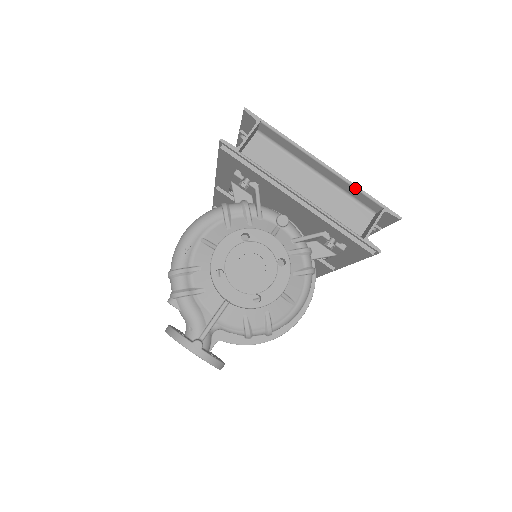
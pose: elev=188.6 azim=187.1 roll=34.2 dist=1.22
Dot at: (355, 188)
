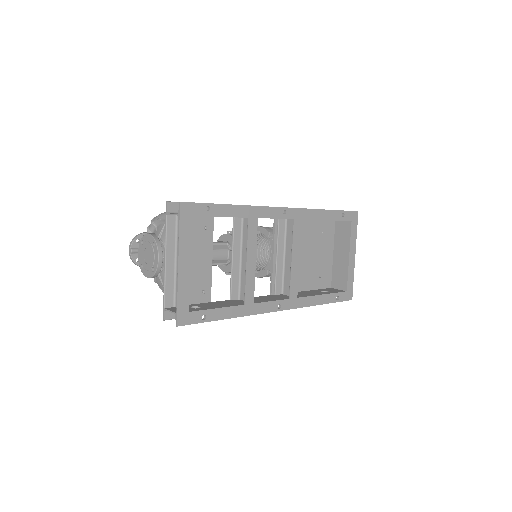
Dot at: (177, 291)
